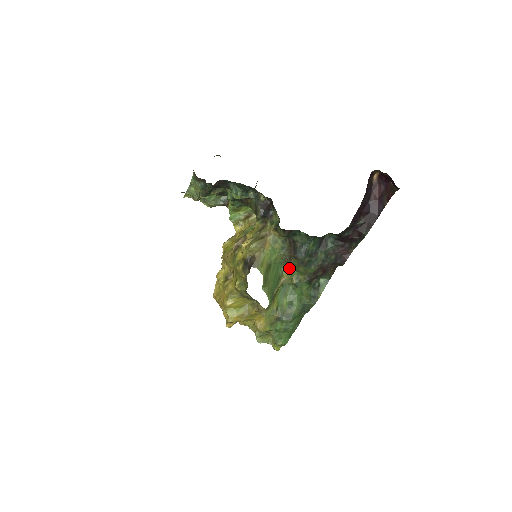
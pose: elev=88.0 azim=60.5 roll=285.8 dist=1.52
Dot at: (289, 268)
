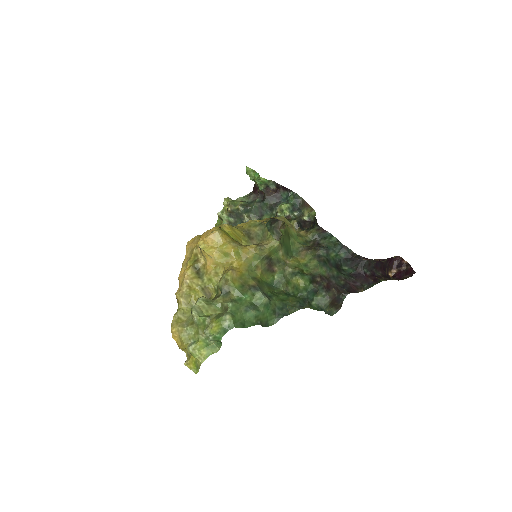
Dot at: (298, 260)
